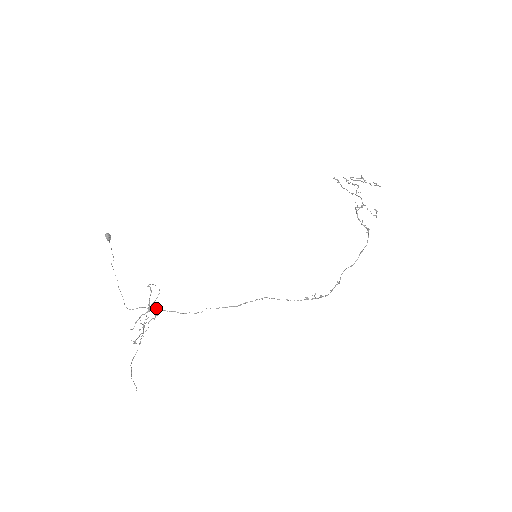
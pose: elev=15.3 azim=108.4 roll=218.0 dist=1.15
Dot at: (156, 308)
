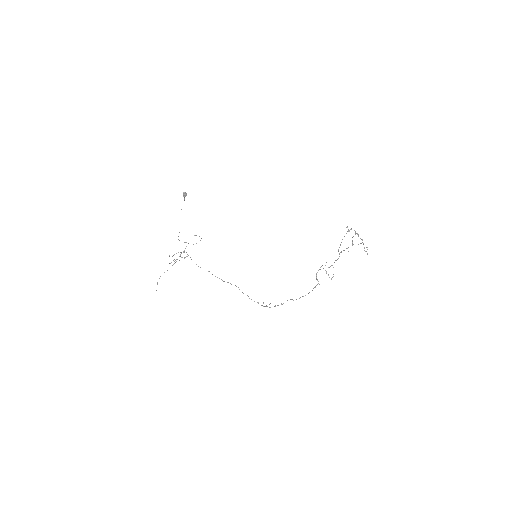
Dot at: (187, 254)
